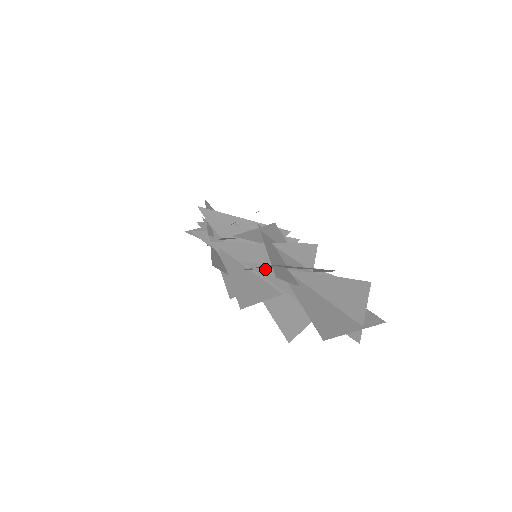
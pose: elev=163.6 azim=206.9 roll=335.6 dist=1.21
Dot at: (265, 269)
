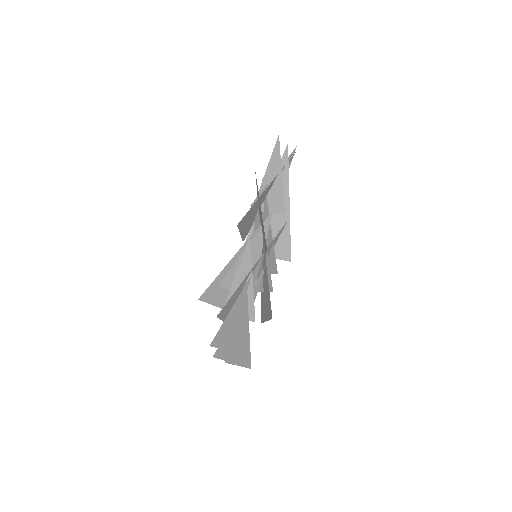
Dot at: occluded
